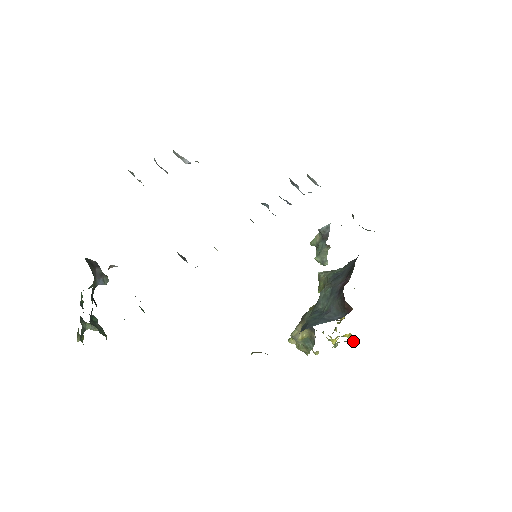
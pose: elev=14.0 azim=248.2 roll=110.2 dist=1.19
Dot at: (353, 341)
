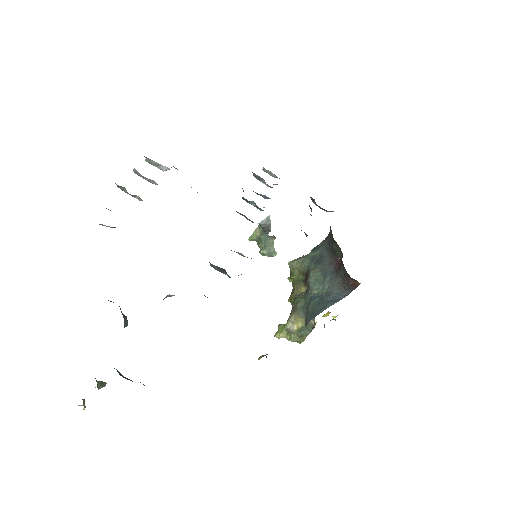
Dot at: (333, 318)
